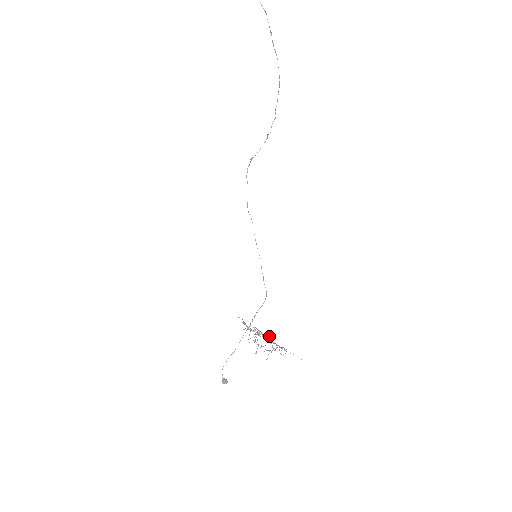
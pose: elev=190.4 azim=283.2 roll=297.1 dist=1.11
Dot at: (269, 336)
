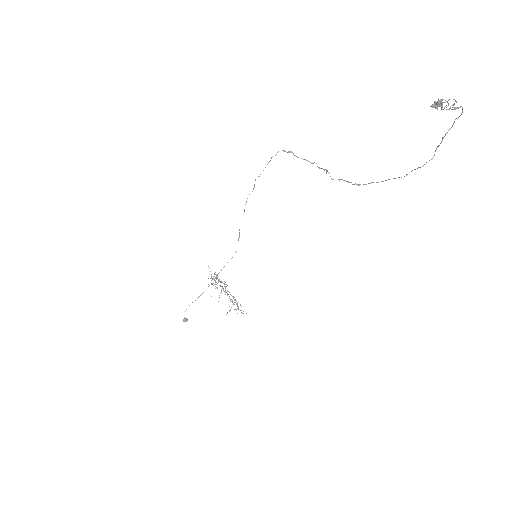
Dot at: (237, 306)
